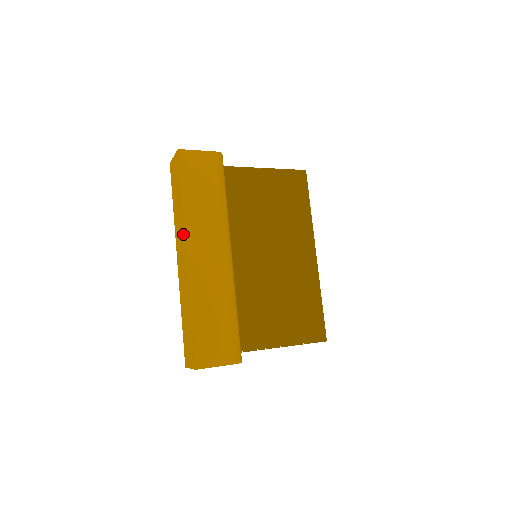
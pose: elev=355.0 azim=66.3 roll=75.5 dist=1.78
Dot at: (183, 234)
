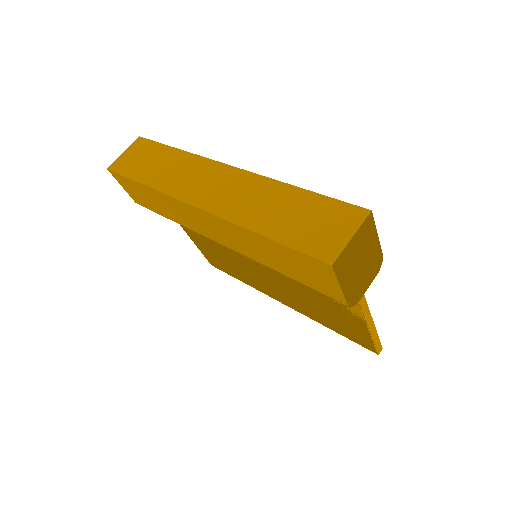
Dot at: (204, 162)
